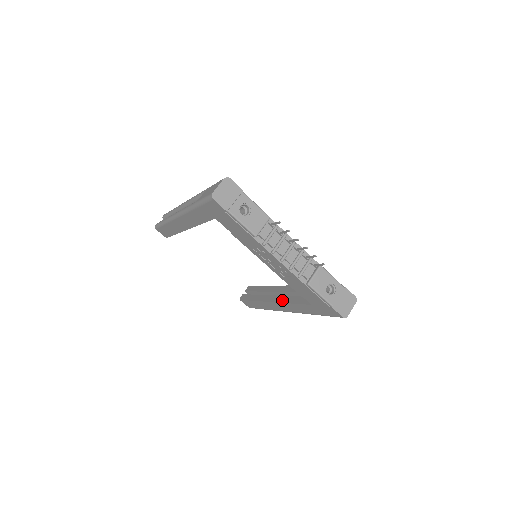
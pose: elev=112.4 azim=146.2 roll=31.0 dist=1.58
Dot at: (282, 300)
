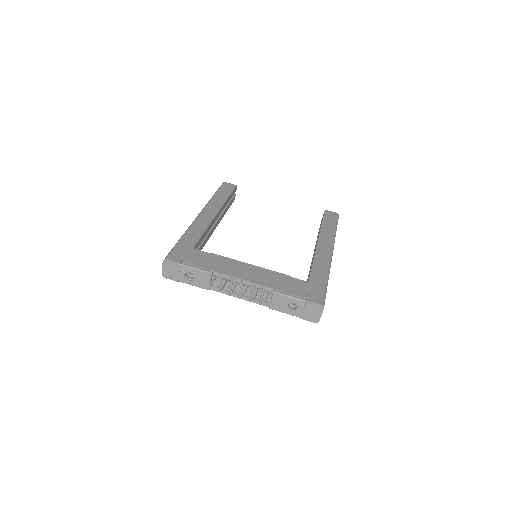
Dot at: (310, 266)
